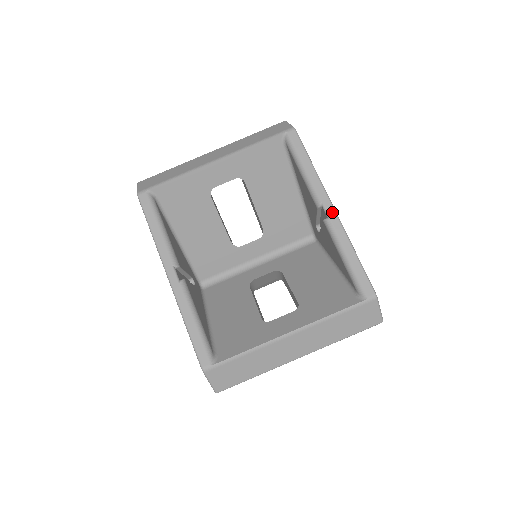
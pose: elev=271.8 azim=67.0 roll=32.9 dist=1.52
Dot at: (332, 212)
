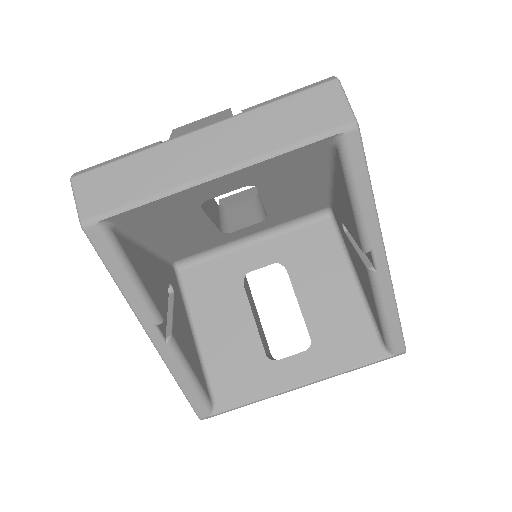
Dot at: (383, 263)
